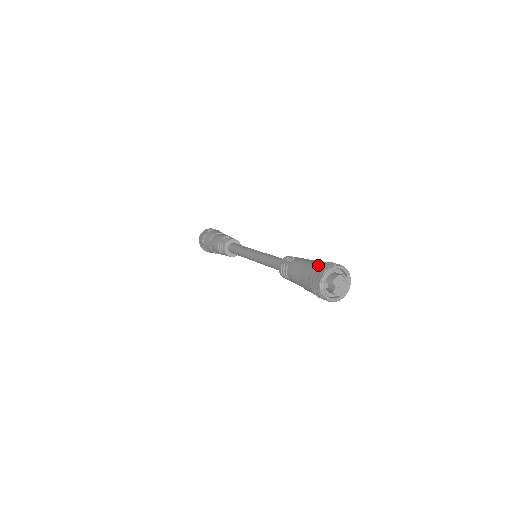
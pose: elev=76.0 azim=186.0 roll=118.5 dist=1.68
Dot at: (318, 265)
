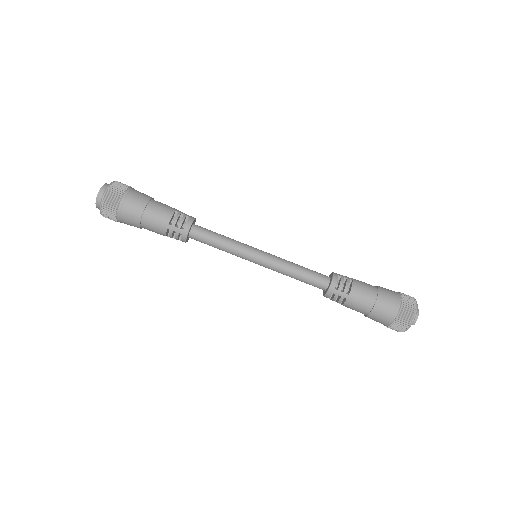
Dot at: (398, 310)
